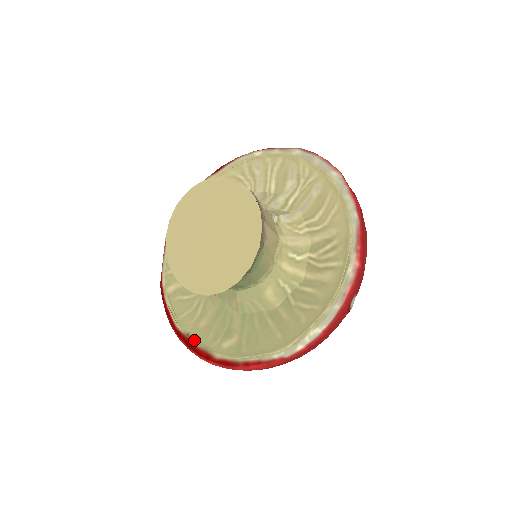
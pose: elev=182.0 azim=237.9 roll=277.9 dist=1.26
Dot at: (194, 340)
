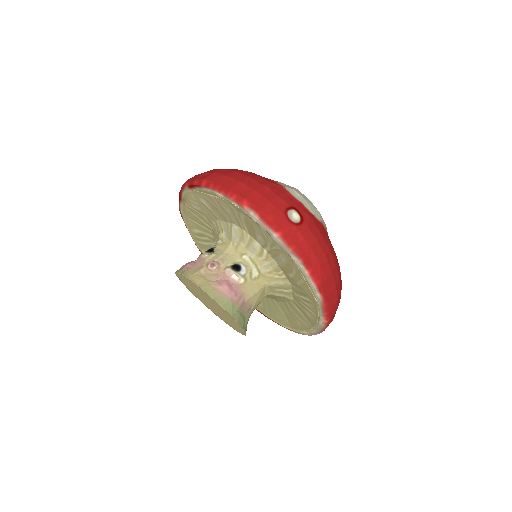
Dot at: occluded
